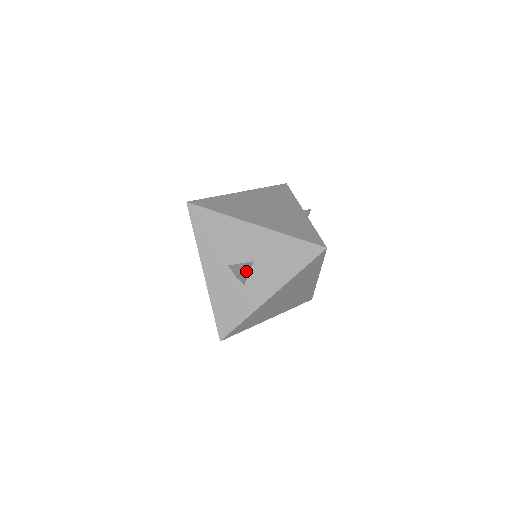
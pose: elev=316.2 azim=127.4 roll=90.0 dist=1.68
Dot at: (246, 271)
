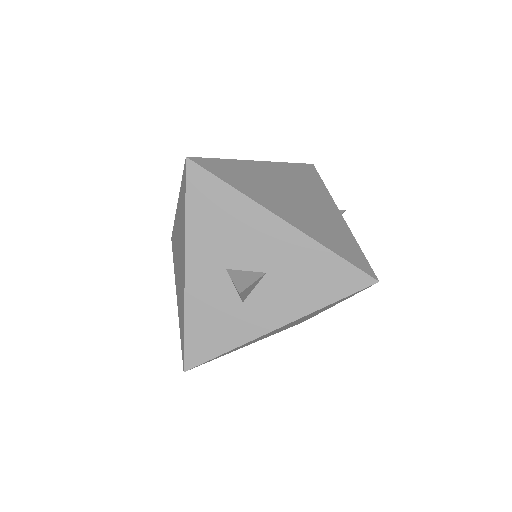
Dot at: (252, 285)
